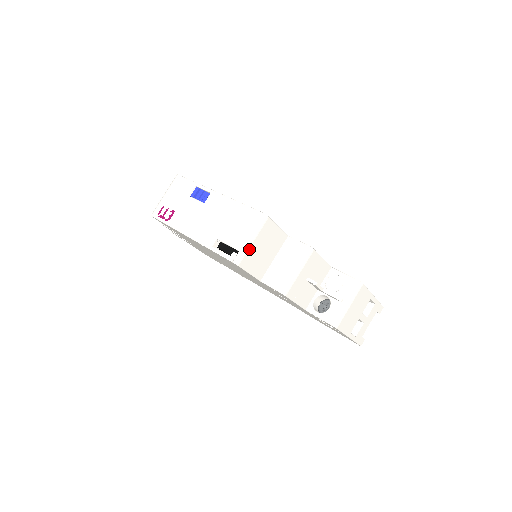
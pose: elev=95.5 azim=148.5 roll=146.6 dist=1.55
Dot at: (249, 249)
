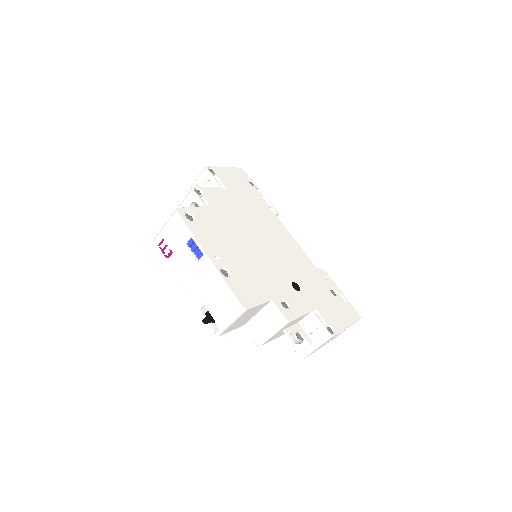
Dot at: (229, 327)
